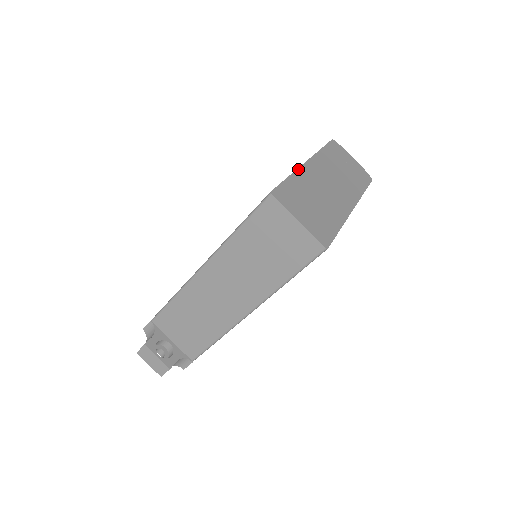
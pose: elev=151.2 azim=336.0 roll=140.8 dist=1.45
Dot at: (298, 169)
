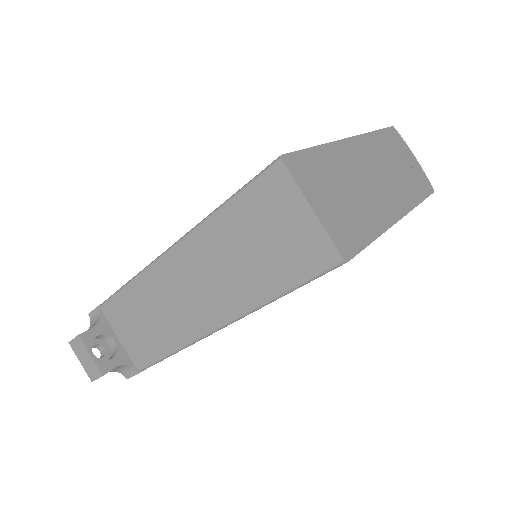
Dot at: (334, 142)
